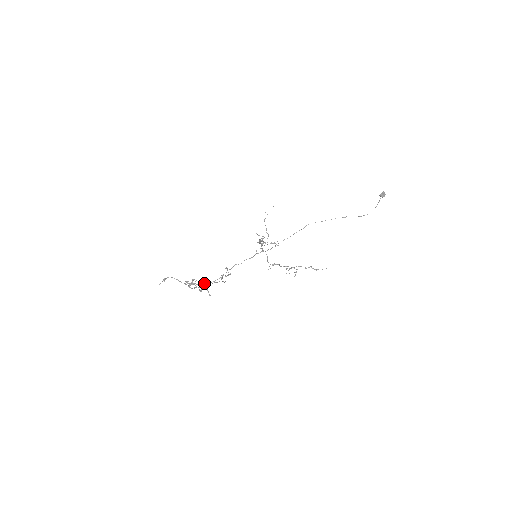
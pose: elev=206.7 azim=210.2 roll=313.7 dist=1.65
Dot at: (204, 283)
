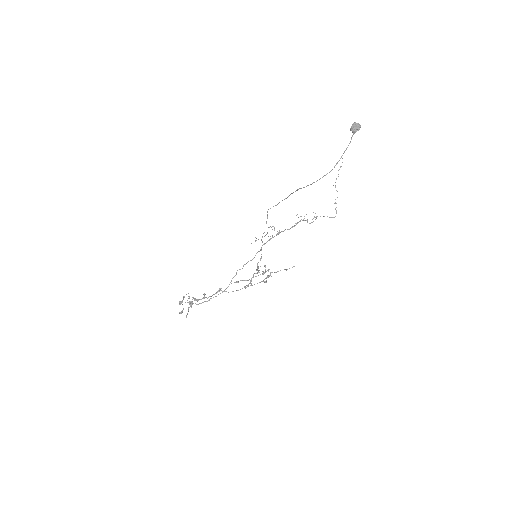
Dot at: (210, 296)
